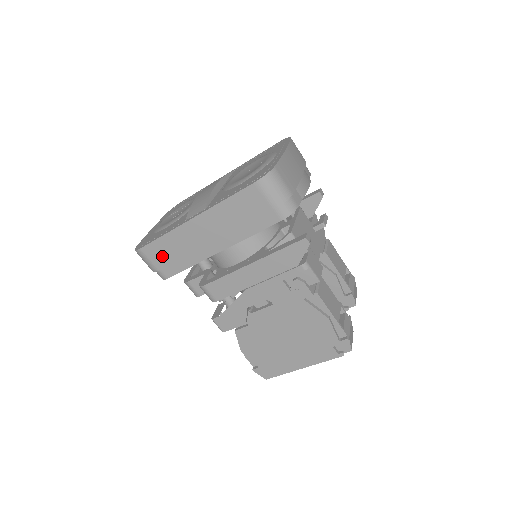
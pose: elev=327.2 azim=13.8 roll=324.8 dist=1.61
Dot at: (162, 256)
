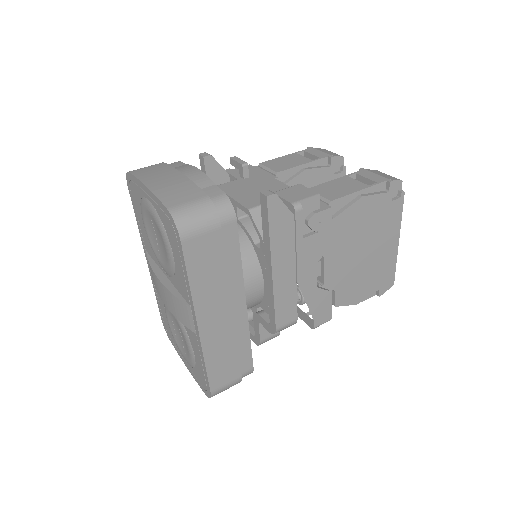
Dot at: (228, 370)
